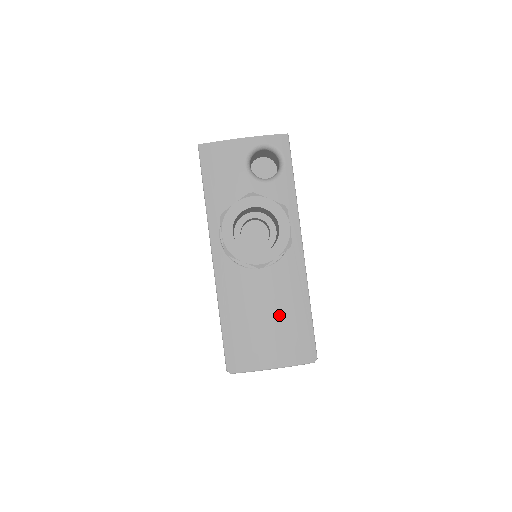
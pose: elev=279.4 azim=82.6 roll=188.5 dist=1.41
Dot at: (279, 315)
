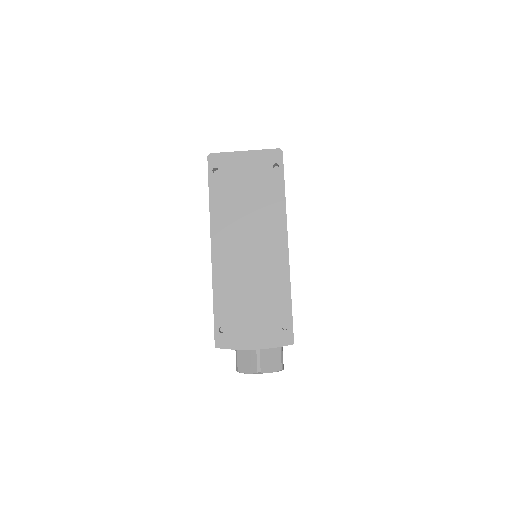
Dot at: occluded
